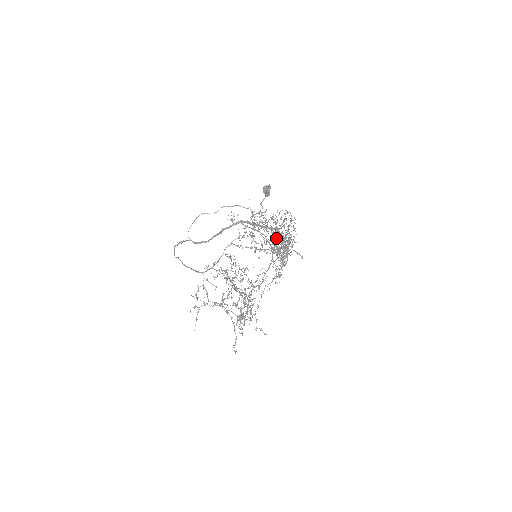
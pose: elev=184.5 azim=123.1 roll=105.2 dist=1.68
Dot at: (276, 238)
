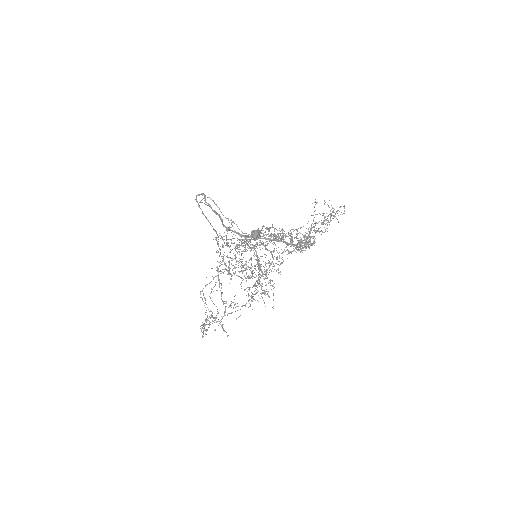
Dot at: (300, 228)
